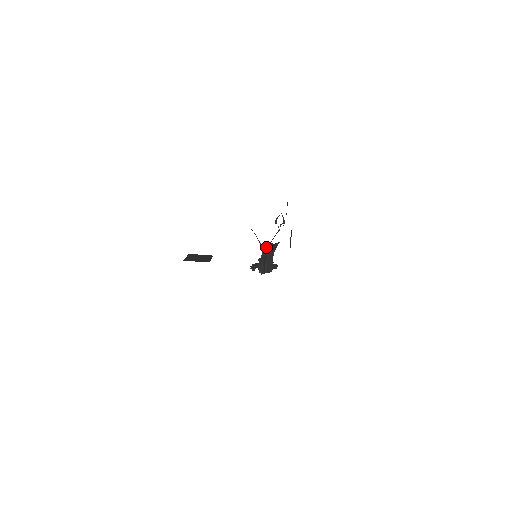
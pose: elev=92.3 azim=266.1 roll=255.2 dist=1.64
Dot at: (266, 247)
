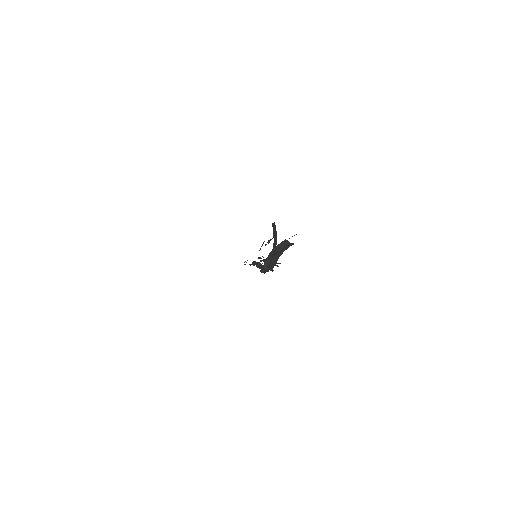
Dot at: (281, 243)
